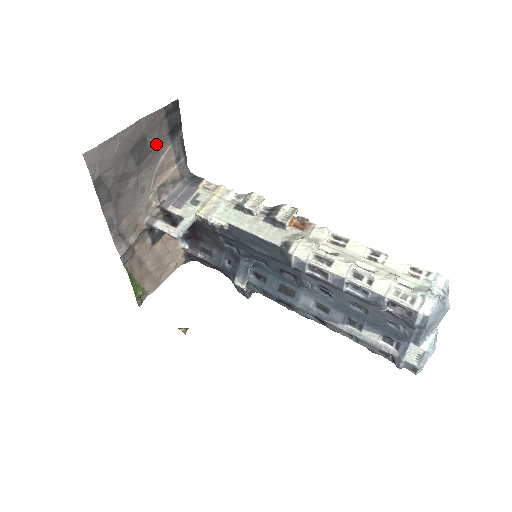
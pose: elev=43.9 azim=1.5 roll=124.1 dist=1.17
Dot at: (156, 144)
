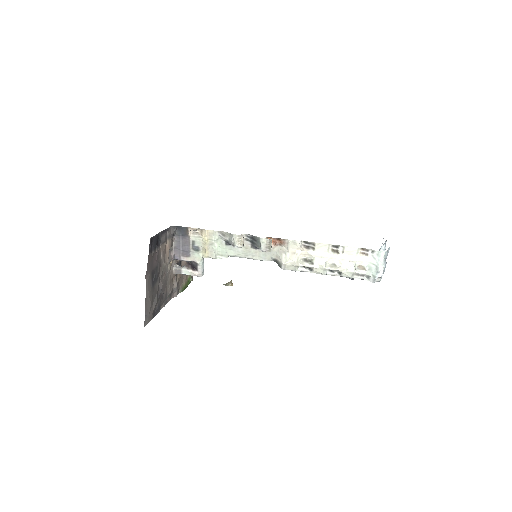
Dot at: (157, 261)
